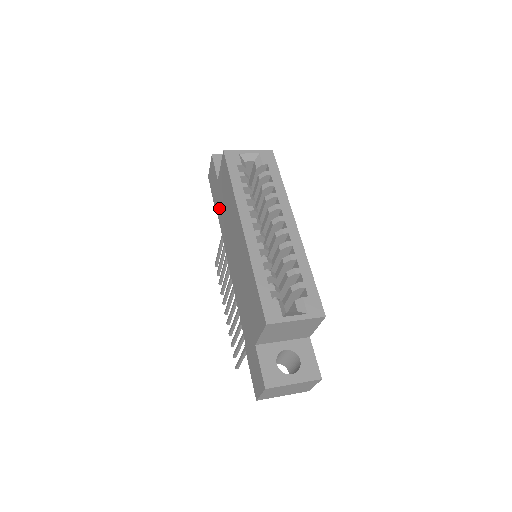
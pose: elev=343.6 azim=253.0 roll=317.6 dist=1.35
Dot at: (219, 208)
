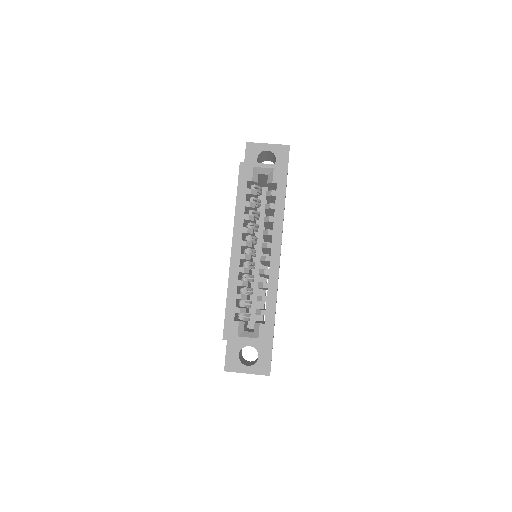
Dot at: occluded
